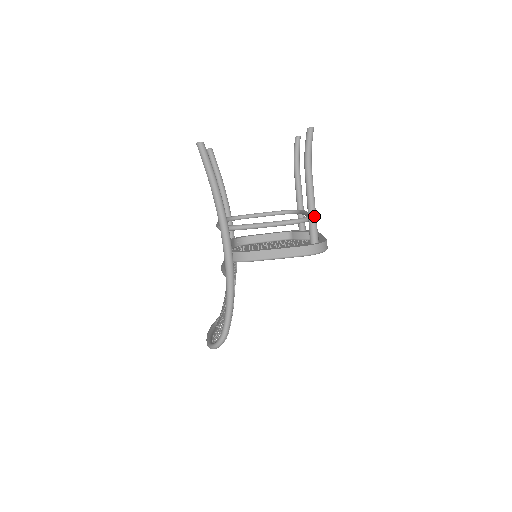
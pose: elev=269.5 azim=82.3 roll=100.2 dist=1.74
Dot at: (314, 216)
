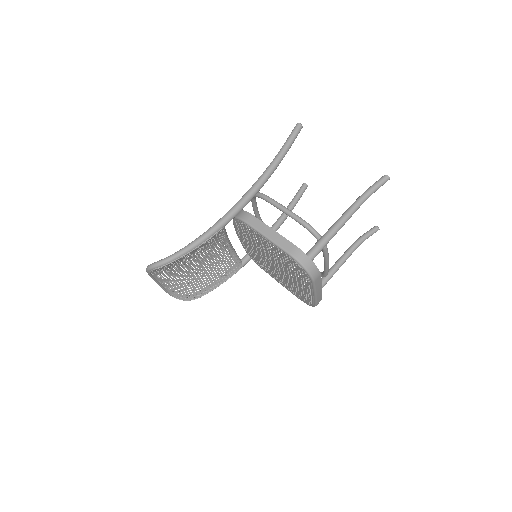
Dot at: (328, 237)
